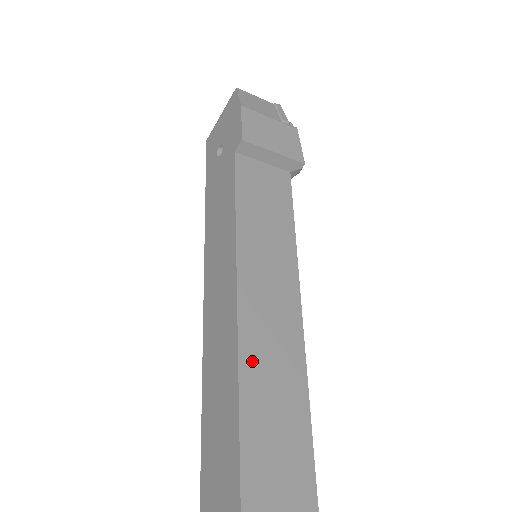
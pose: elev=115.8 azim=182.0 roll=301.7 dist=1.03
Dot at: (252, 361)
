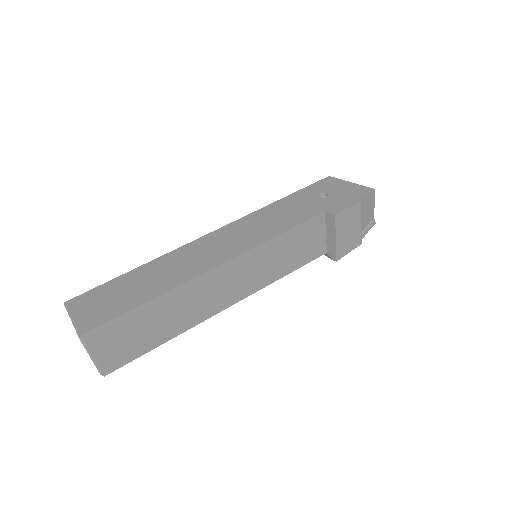
Dot at: (184, 293)
